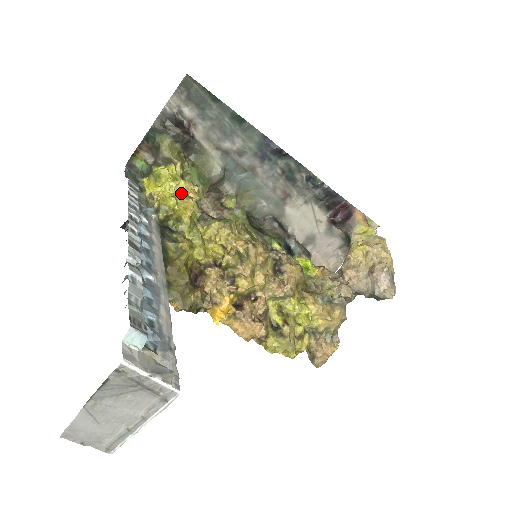
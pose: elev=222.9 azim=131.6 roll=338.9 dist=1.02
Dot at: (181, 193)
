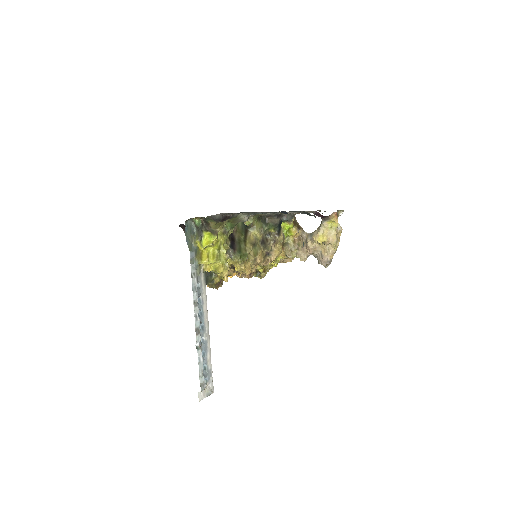
Dot at: (220, 275)
